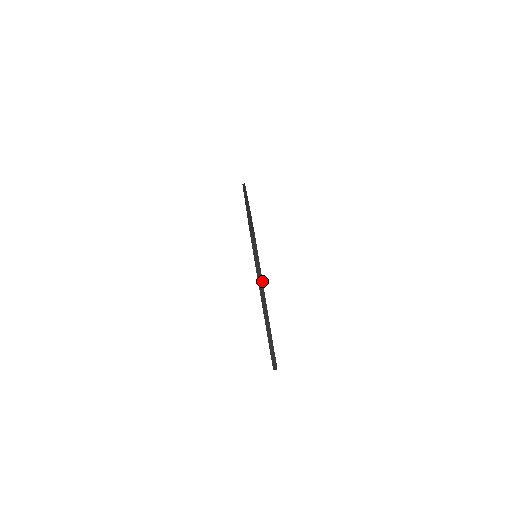
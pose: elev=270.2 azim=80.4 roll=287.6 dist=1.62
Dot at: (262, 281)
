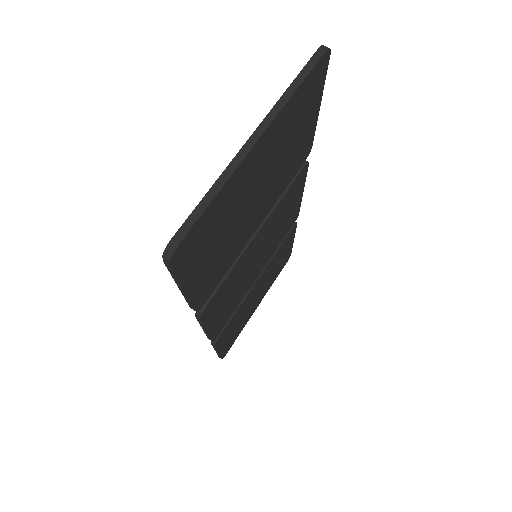
Dot at: (285, 103)
